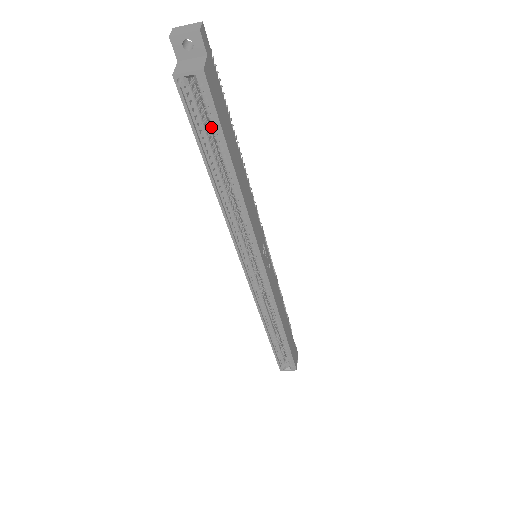
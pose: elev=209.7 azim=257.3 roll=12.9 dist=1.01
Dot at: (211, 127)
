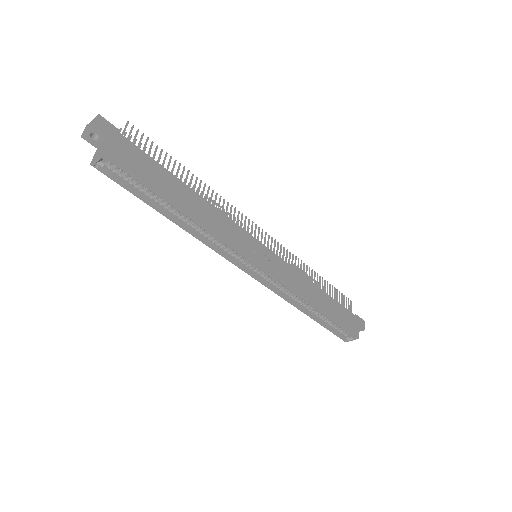
Dot at: occluded
